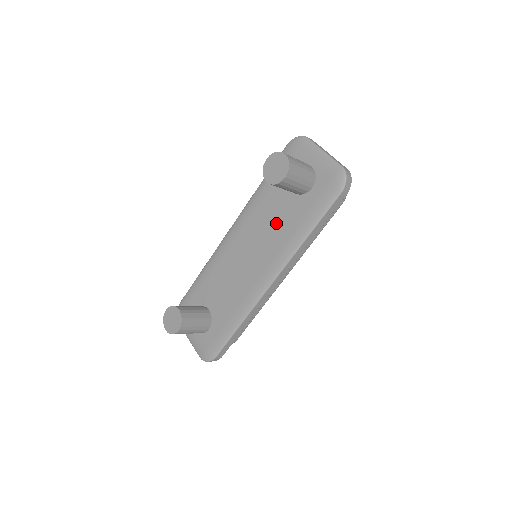
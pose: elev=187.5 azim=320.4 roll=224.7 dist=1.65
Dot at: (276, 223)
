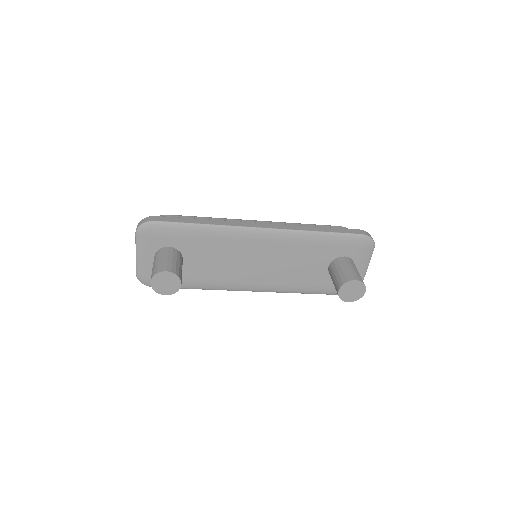
Dot at: (298, 269)
